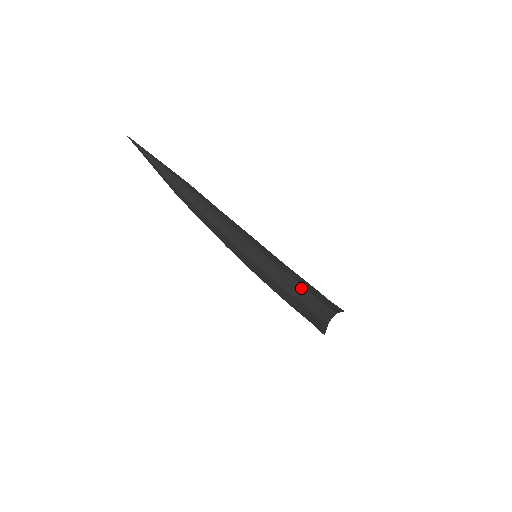
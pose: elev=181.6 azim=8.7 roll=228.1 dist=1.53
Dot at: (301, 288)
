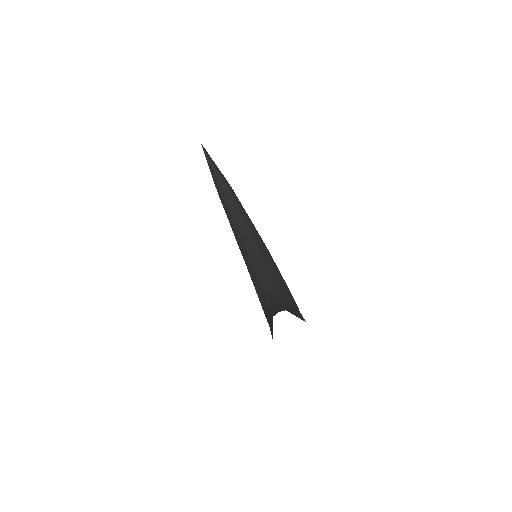
Dot at: (275, 288)
